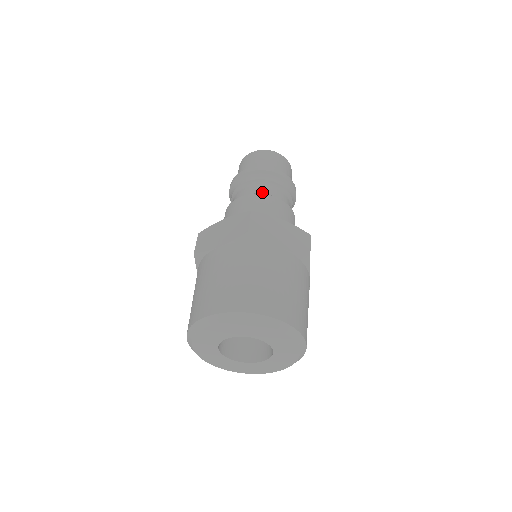
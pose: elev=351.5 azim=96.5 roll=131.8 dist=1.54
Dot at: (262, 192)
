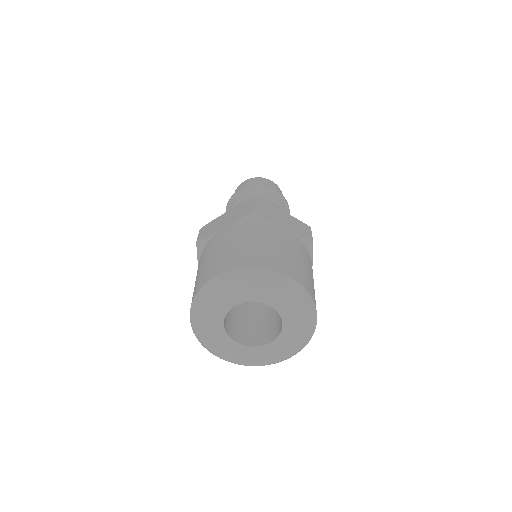
Dot at: occluded
